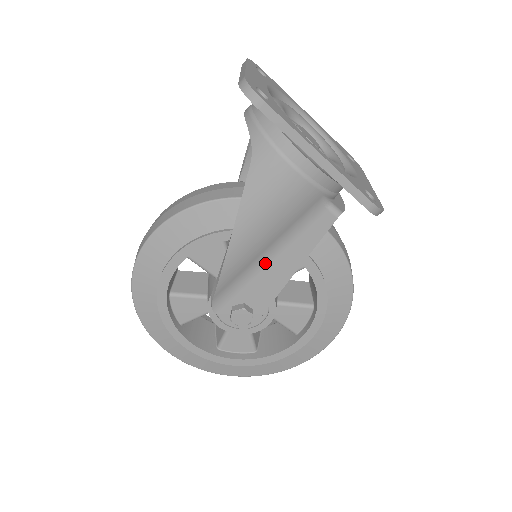
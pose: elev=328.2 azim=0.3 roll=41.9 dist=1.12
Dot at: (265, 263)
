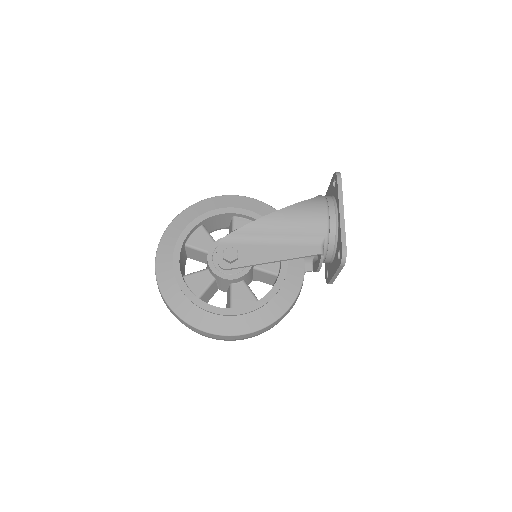
Dot at: (270, 243)
